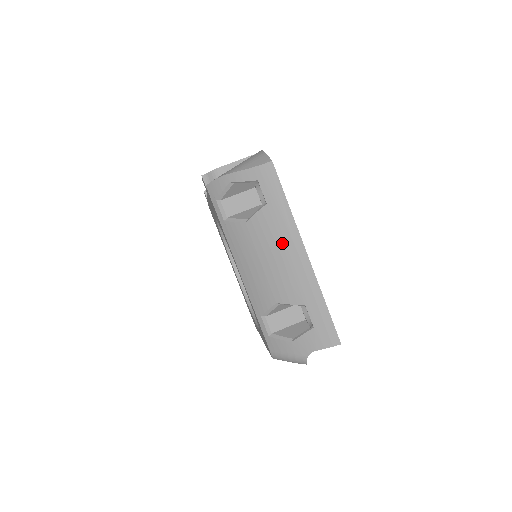
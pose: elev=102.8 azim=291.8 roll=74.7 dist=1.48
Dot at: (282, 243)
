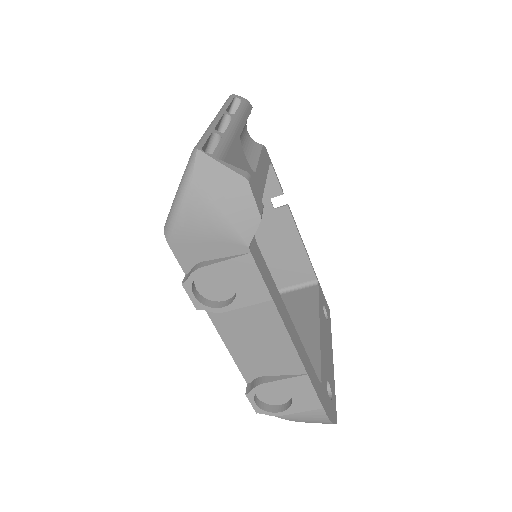
Dot at: occluded
